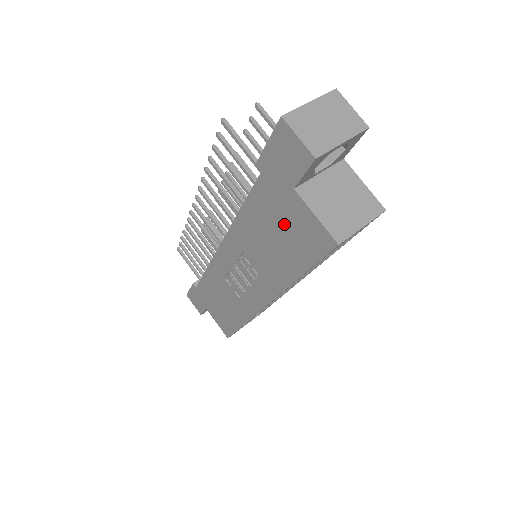
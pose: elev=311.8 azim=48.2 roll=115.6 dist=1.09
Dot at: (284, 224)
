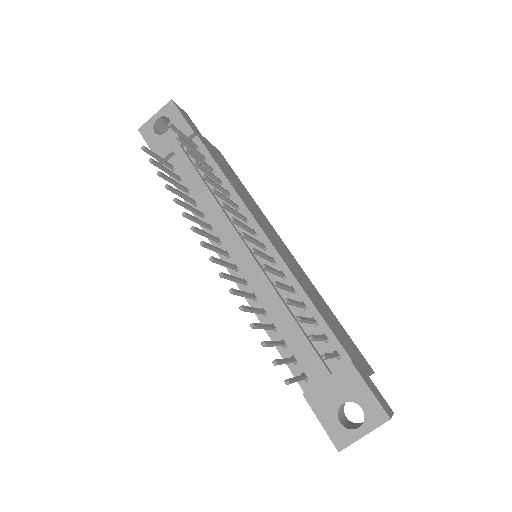
Dot at: occluded
